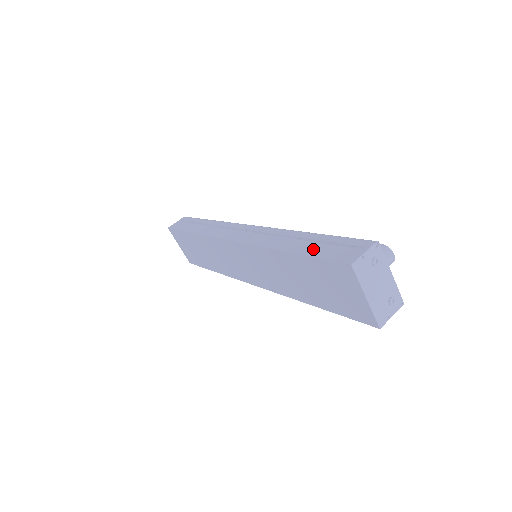
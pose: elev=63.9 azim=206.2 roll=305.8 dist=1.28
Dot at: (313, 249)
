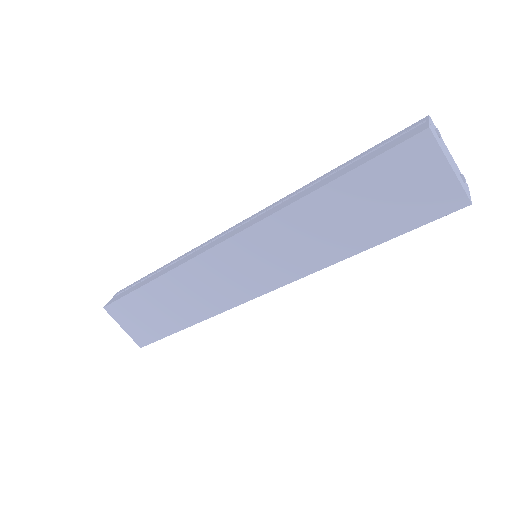
Dot at: (359, 162)
